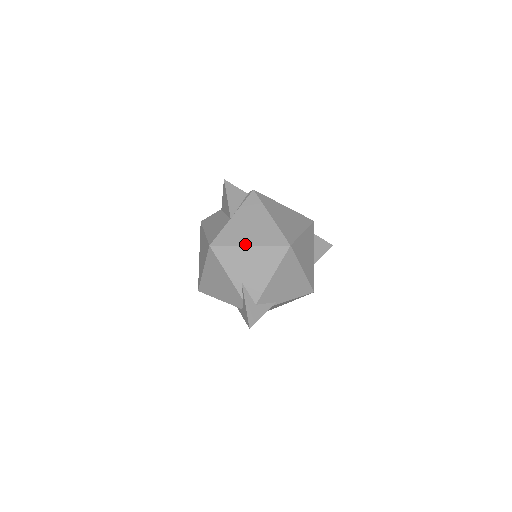
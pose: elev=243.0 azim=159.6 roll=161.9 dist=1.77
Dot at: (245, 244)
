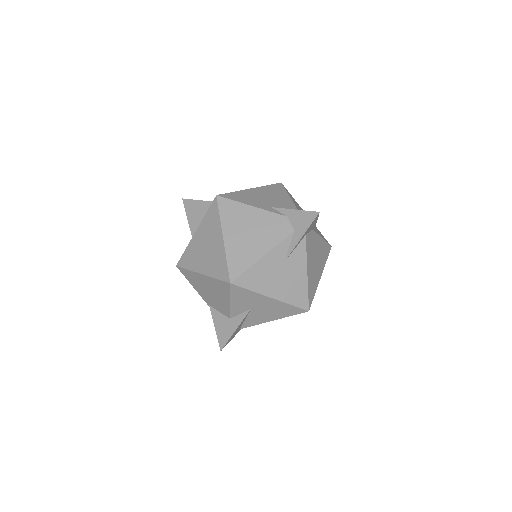
Dot at: (246, 189)
